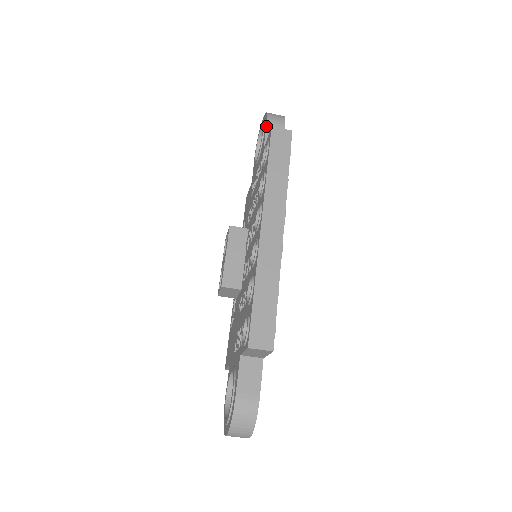
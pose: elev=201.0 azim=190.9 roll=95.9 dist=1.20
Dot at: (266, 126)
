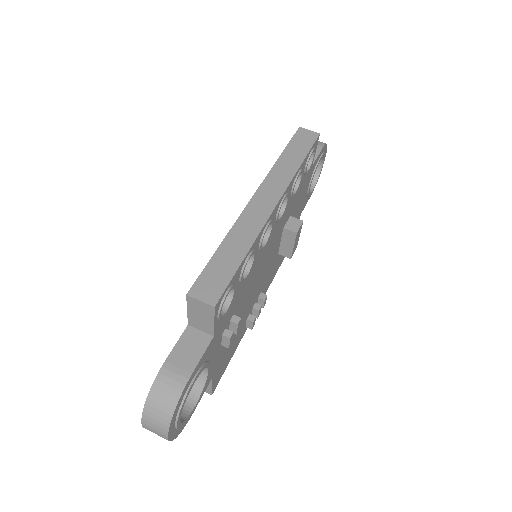
Dot at: occluded
